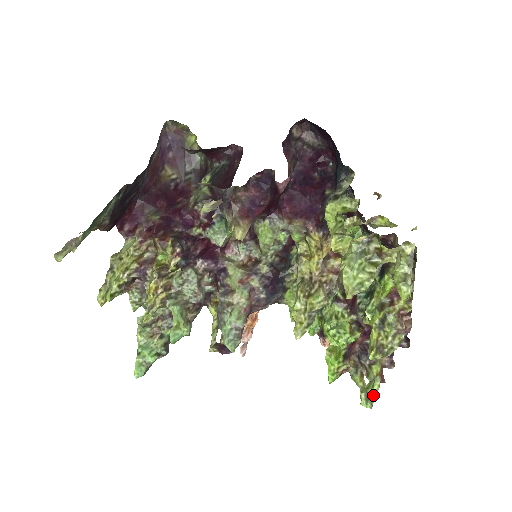
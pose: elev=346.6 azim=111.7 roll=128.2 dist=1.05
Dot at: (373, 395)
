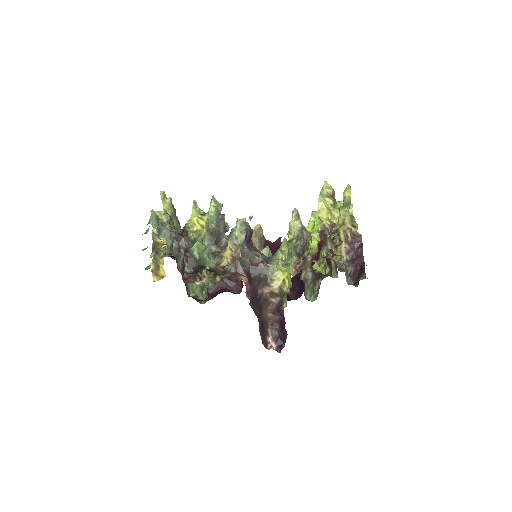
Dot at: occluded
